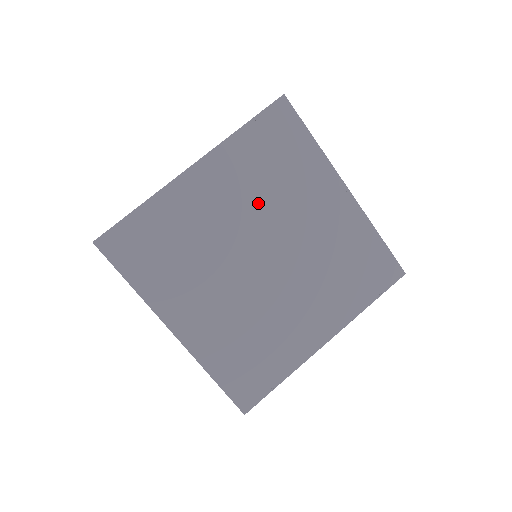
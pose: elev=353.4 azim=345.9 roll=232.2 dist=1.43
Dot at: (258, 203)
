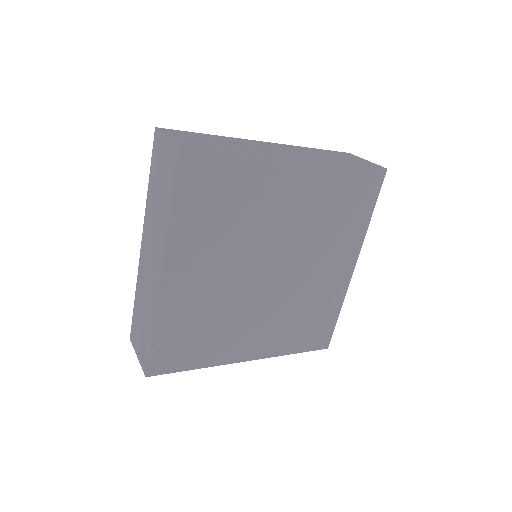
Dot at: (234, 243)
